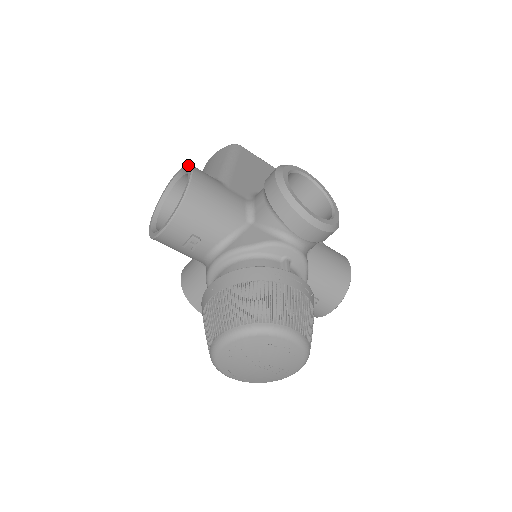
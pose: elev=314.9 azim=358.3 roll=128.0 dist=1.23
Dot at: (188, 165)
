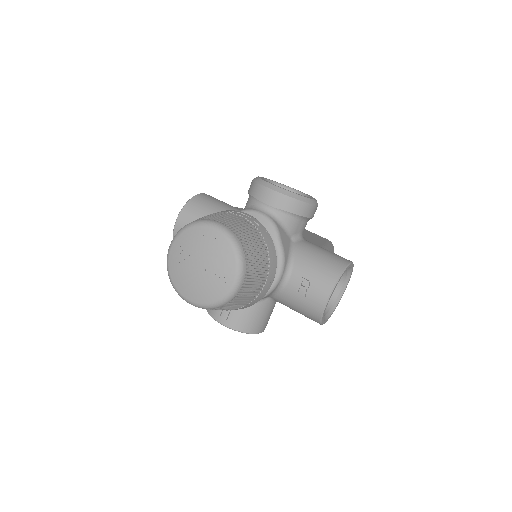
Dot at: occluded
